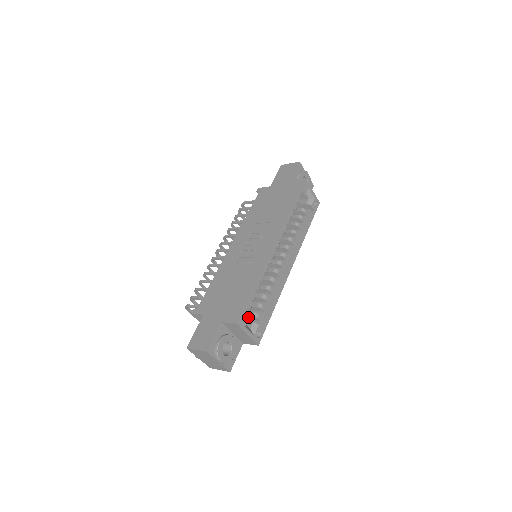
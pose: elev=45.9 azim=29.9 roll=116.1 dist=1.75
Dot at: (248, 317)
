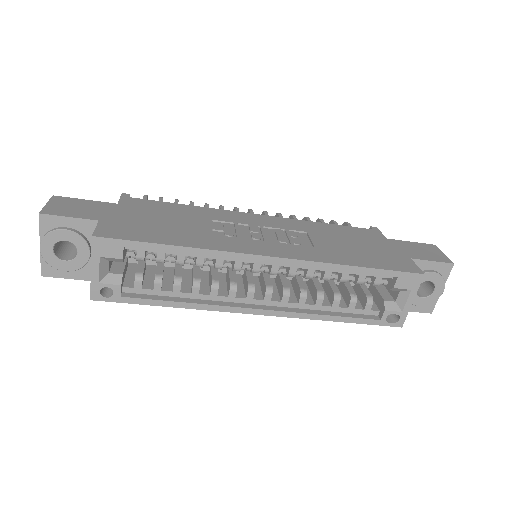
Dot at: (118, 256)
